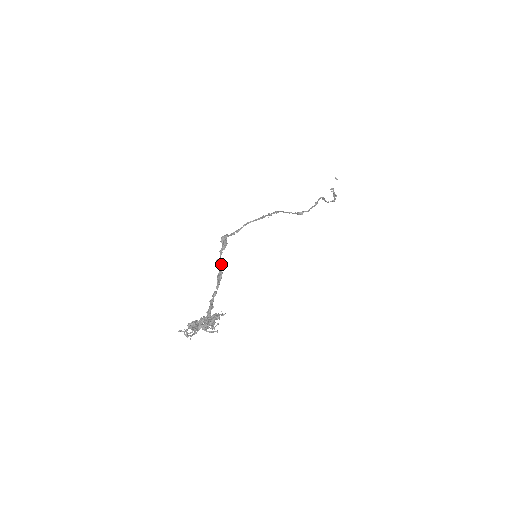
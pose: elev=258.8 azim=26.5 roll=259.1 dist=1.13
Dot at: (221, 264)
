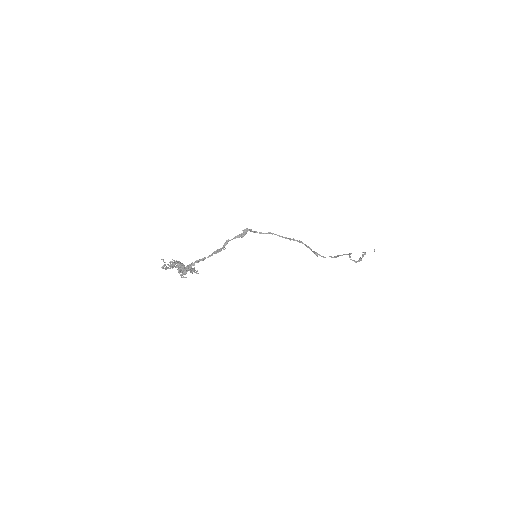
Dot at: occluded
